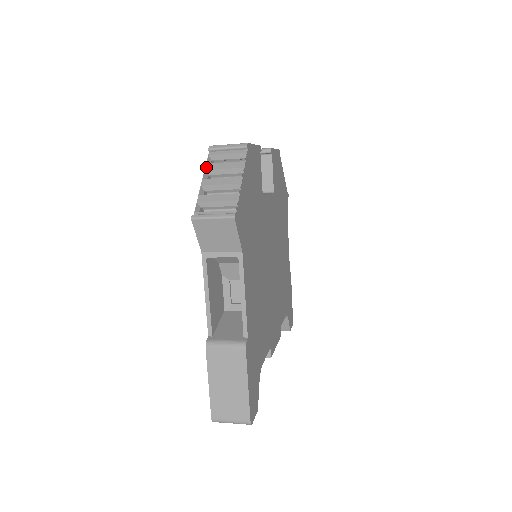
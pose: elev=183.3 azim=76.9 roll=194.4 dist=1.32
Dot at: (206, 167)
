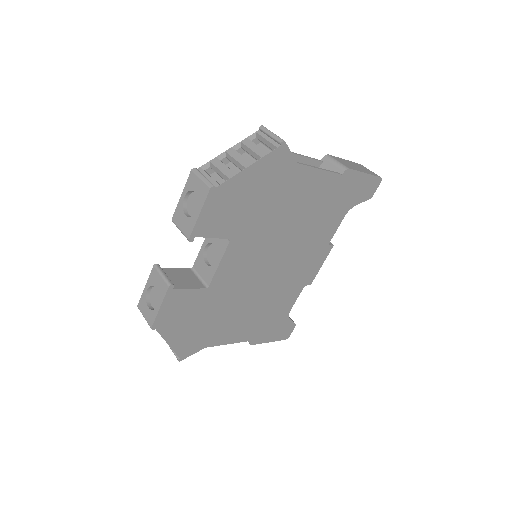
Dot at: occluded
